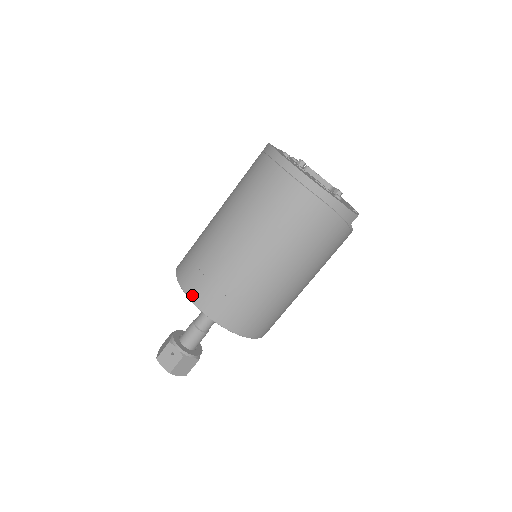
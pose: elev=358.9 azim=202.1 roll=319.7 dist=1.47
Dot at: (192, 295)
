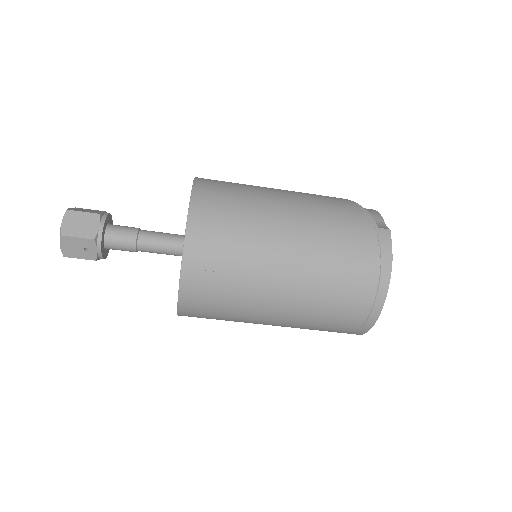
Dot at: (186, 288)
